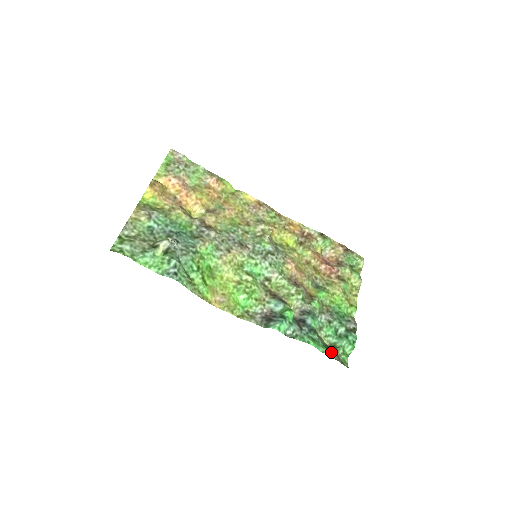
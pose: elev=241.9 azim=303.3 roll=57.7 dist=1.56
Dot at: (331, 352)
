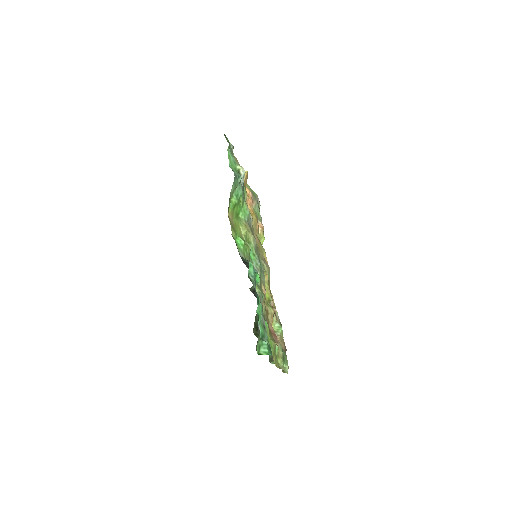
Dot at: (259, 325)
